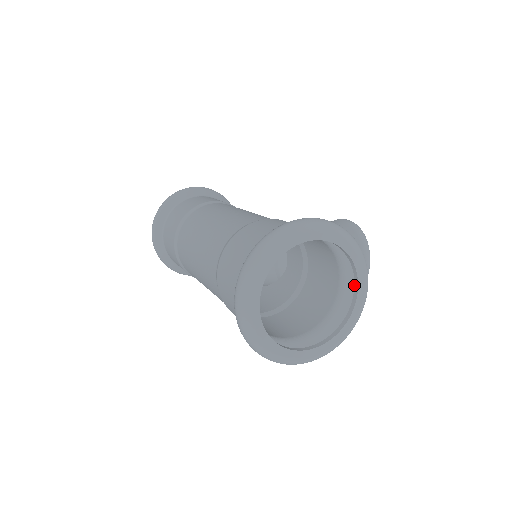
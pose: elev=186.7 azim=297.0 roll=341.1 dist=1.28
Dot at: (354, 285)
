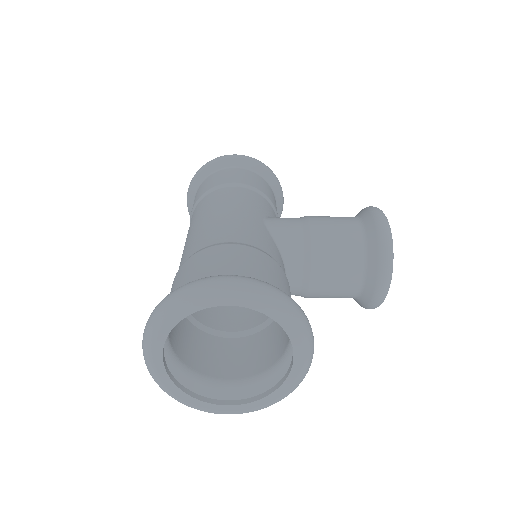
Dot at: (292, 345)
